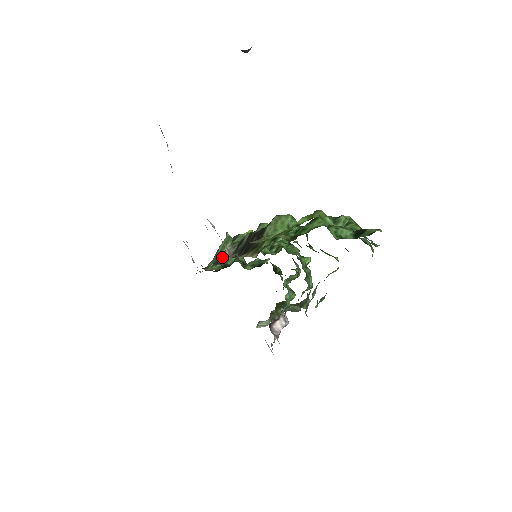
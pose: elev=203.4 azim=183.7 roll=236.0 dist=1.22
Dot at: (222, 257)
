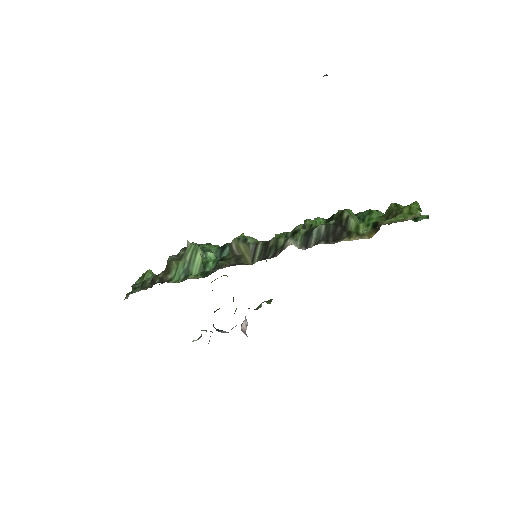
Dot at: (233, 259)
